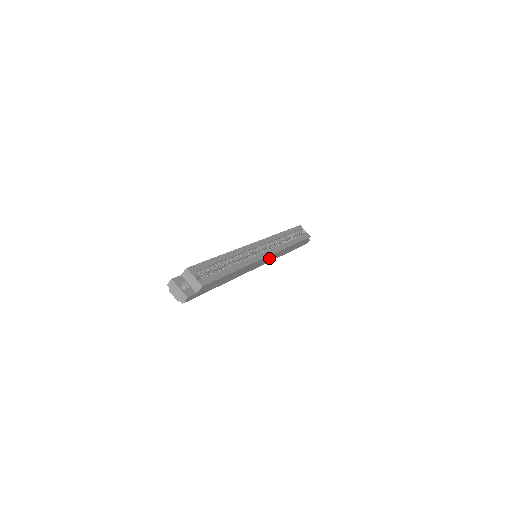
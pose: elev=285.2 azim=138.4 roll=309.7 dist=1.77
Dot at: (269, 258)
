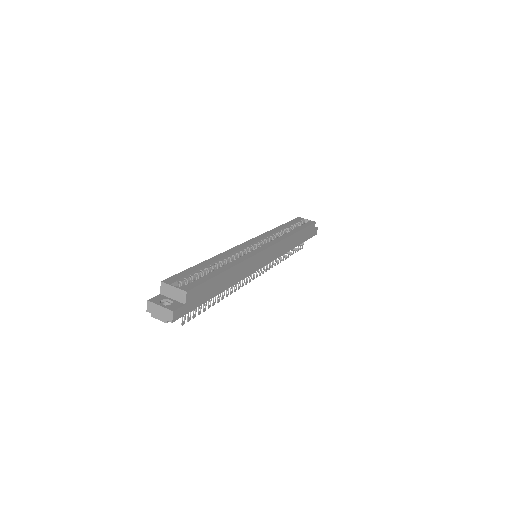
Dot at: (272, 252)
